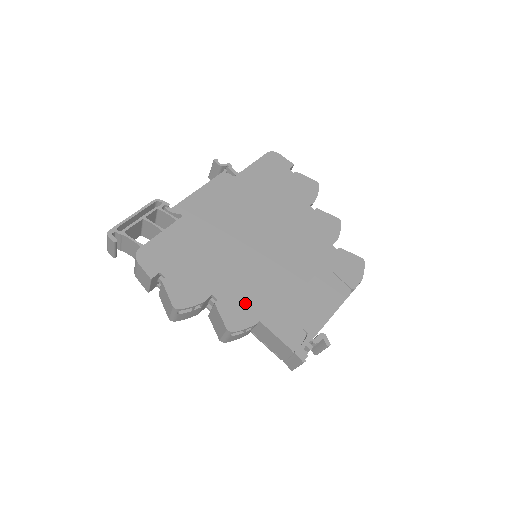
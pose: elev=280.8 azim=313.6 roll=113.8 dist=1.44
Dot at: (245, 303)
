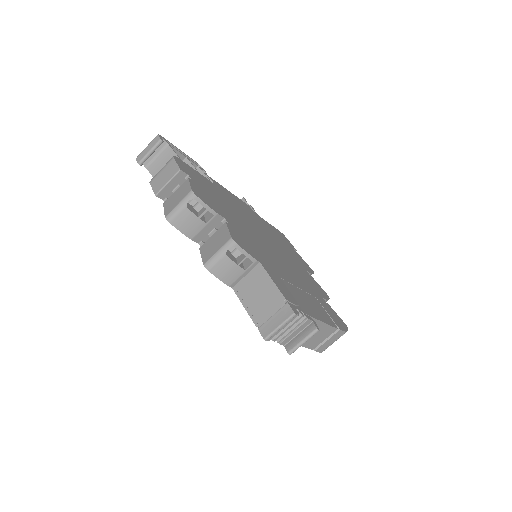
Dot at: (250, 246)
